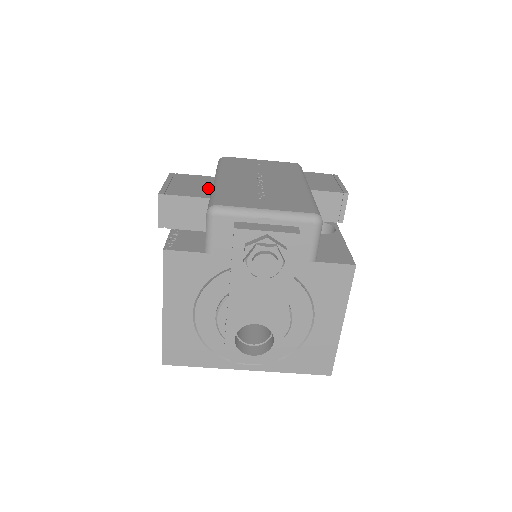
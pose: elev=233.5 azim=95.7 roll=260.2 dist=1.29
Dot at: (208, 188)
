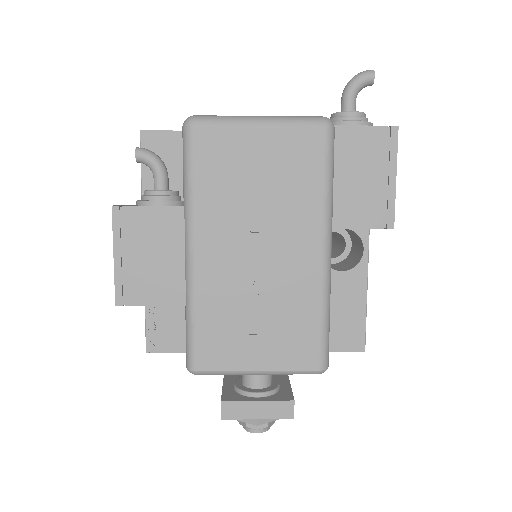
Dot at: (179, 266)
